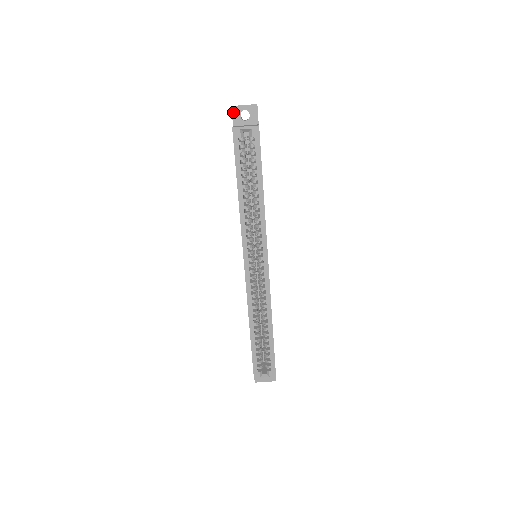
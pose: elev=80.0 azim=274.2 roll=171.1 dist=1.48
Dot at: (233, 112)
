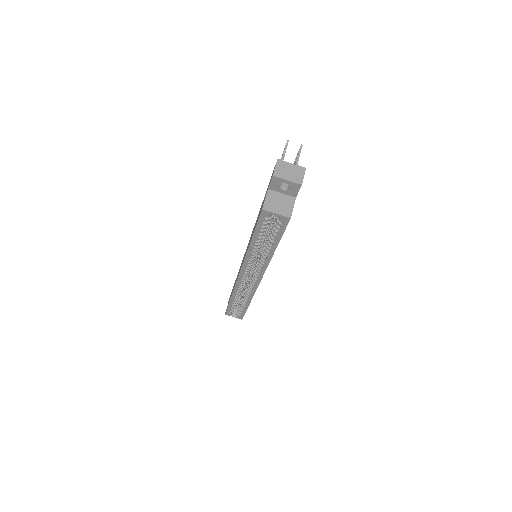
Dot at: (273, 180)
